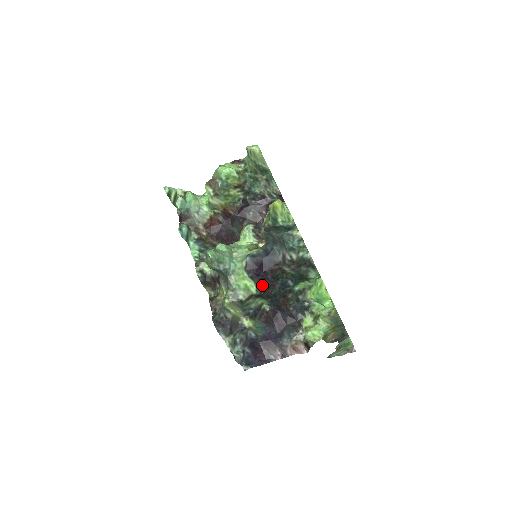
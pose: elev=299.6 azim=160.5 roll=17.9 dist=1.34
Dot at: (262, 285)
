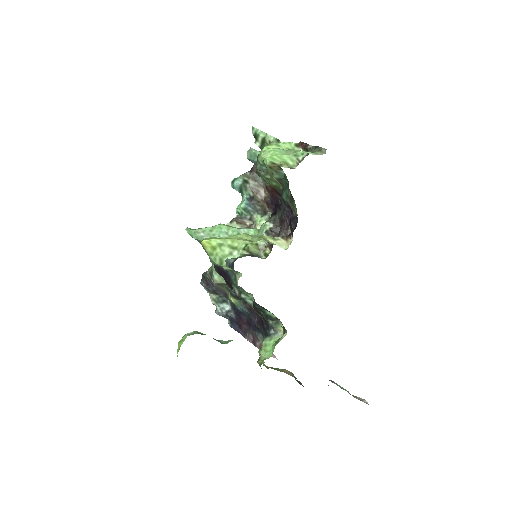
Dot at: (229, 286)
